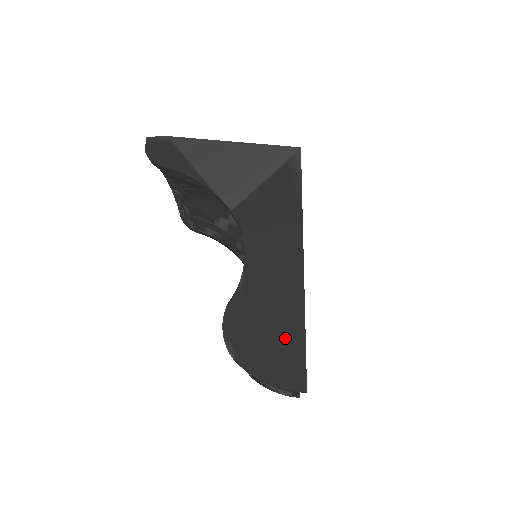
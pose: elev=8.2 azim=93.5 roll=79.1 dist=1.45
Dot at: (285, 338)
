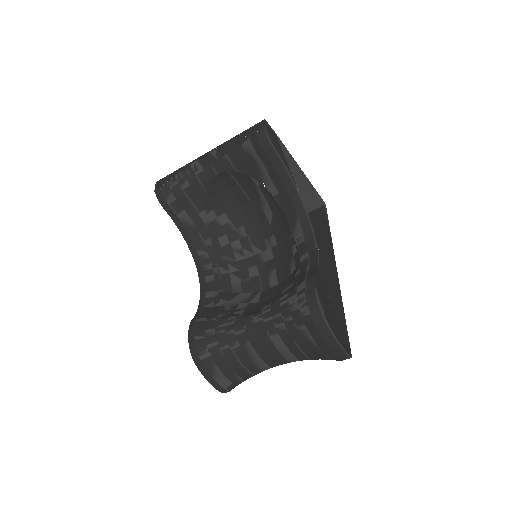
Dot at: (340, 316)
